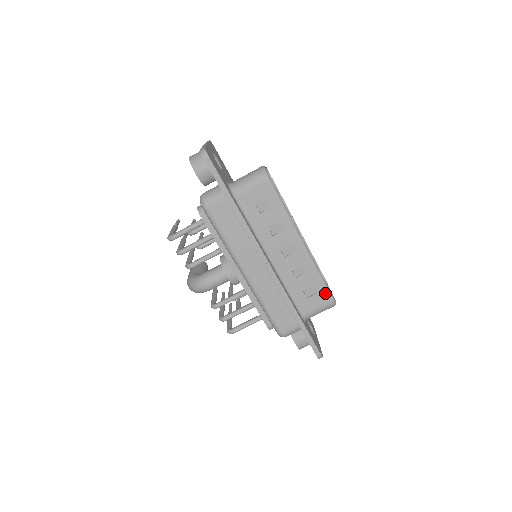
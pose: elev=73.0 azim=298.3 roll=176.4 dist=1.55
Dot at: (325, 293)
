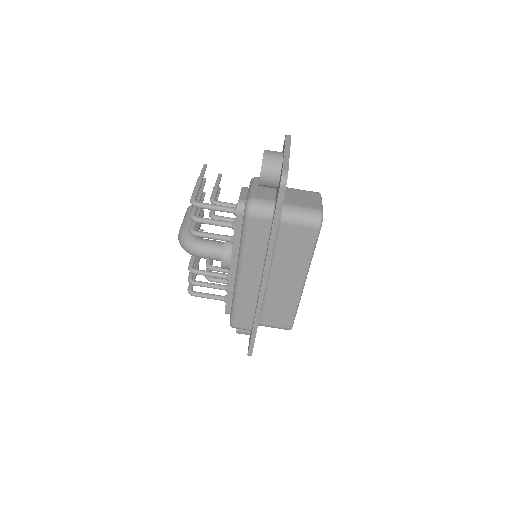
Dot at: (289, 321)
